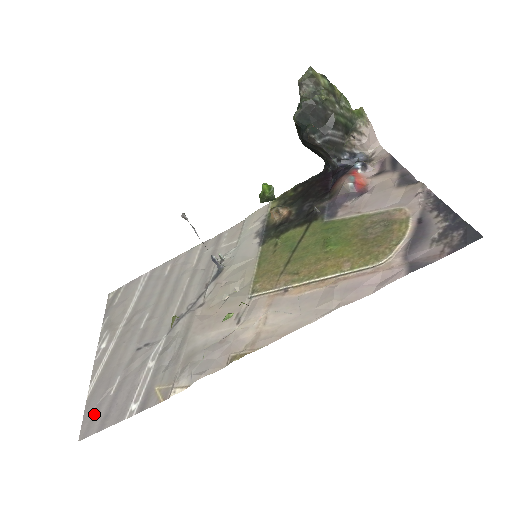
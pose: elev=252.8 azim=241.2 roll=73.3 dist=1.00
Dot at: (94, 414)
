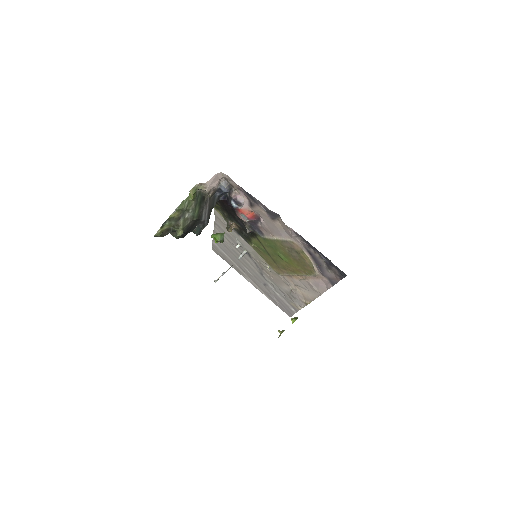
Dot at: (283, 309)
